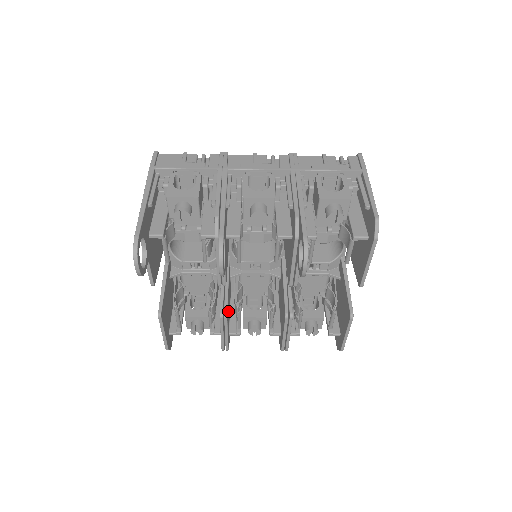
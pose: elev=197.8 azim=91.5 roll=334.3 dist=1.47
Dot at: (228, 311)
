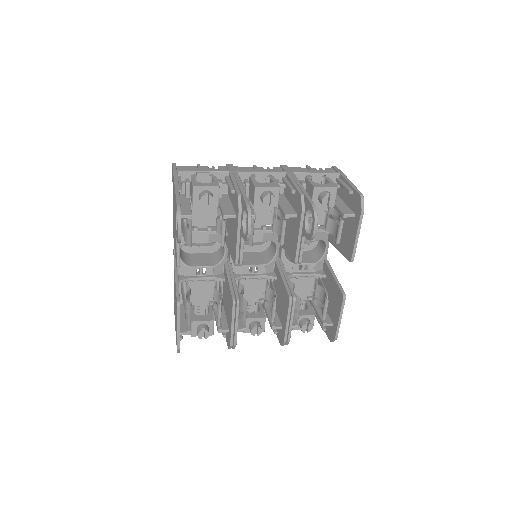
Dot at: occluded
